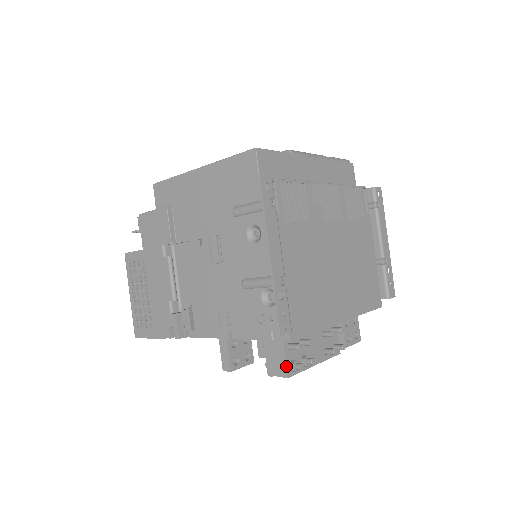
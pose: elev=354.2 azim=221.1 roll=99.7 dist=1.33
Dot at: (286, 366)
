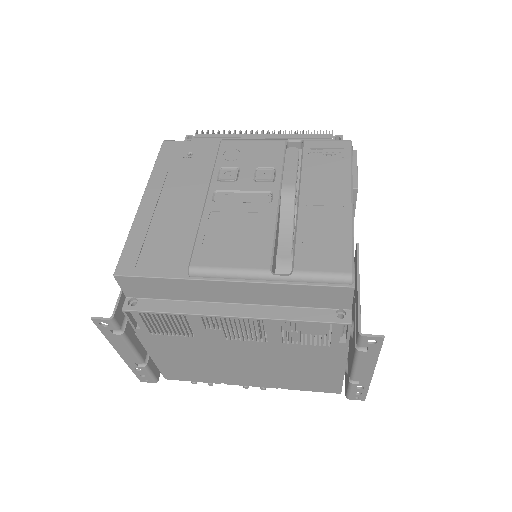
Dot at: occluded
